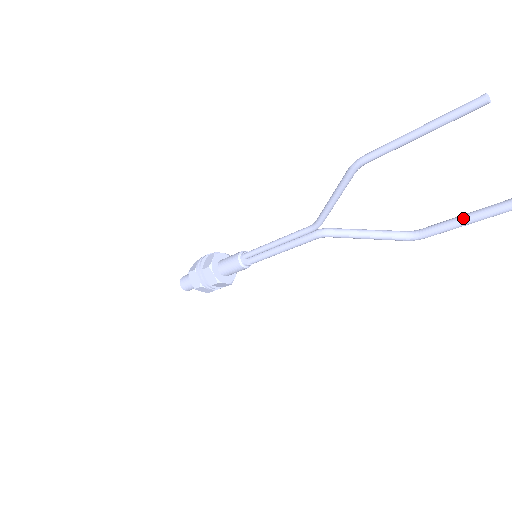
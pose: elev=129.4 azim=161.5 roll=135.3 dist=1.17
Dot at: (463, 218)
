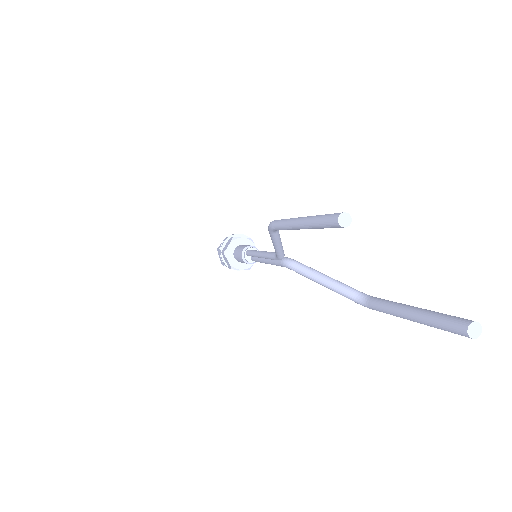
Dot at: (398, 311)
